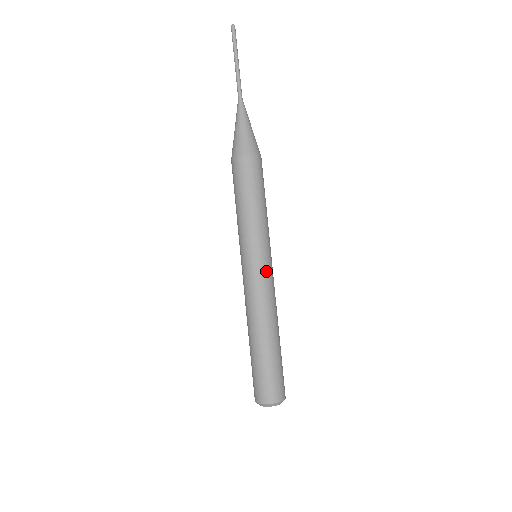
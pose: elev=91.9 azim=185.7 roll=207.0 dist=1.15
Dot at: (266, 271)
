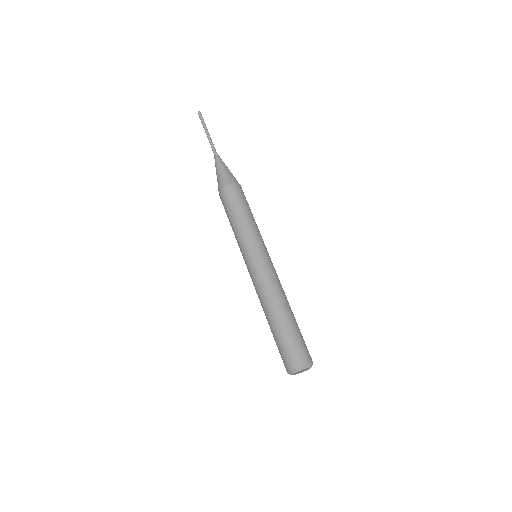
Dot at: (258, 263)
